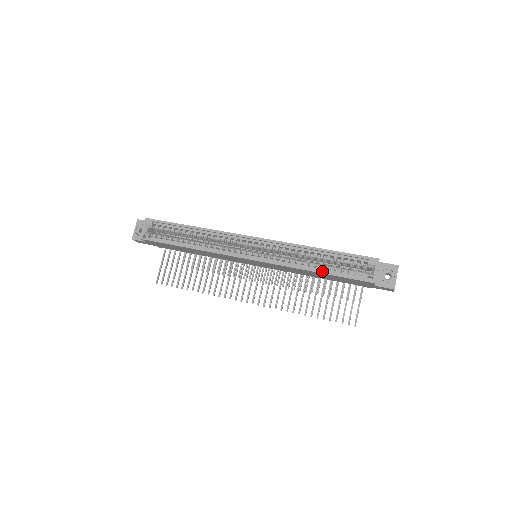
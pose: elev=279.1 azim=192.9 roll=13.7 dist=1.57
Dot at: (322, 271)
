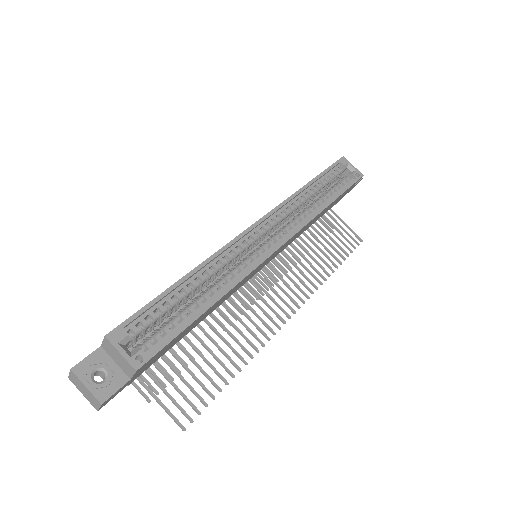
Dot at: (332, 199)
